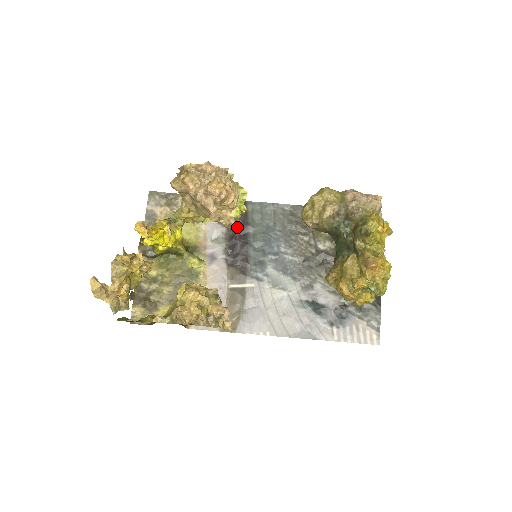
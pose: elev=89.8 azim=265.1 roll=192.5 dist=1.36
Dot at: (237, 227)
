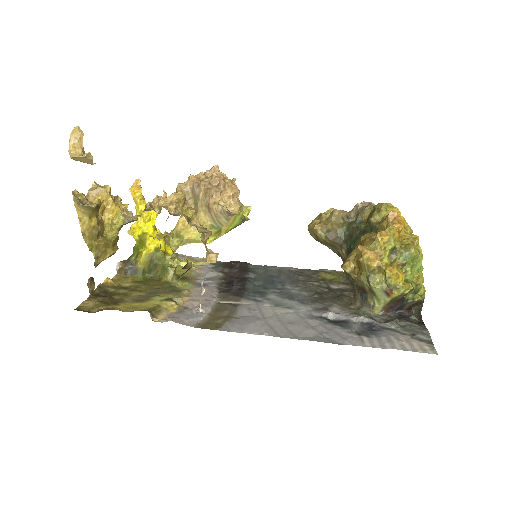
Dot at: (236, 273)
